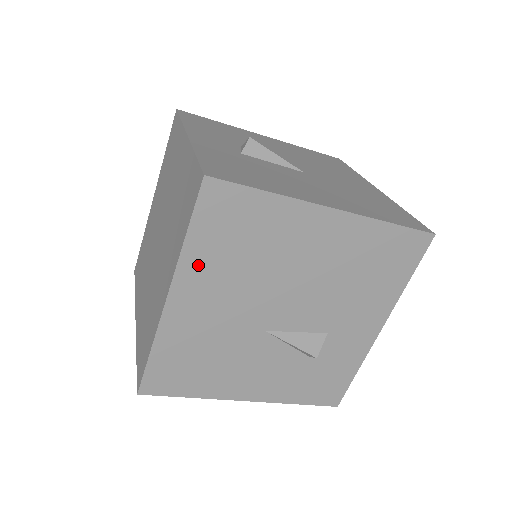
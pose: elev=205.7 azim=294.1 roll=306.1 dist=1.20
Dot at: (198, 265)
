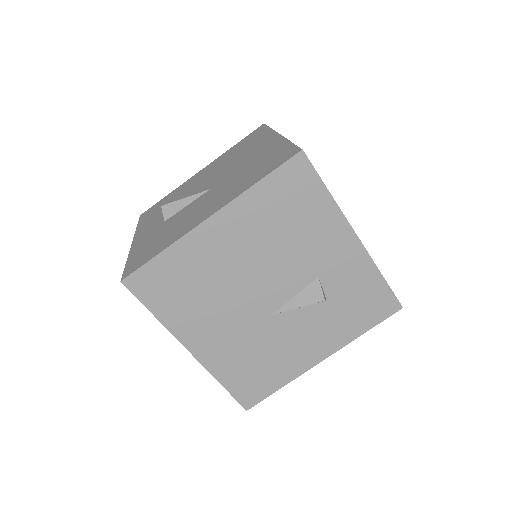
Dot at: (181, 322)
